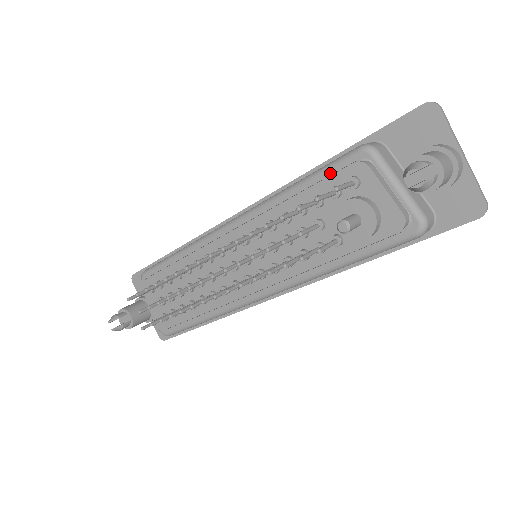
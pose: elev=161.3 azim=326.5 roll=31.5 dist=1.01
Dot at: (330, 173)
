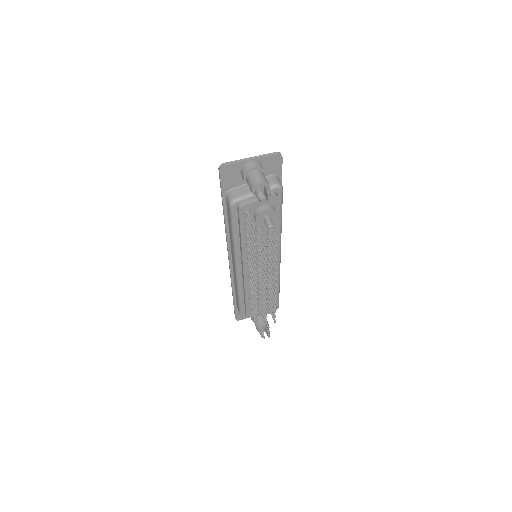
Dot at: (236, 221)
